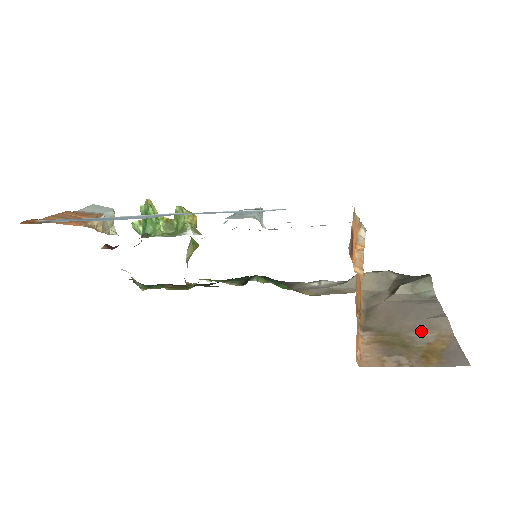
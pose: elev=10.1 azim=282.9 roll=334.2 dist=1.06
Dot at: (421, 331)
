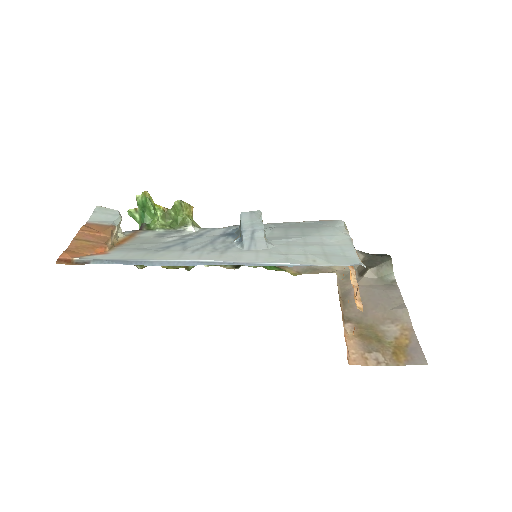
Dot at: (389, 324)
